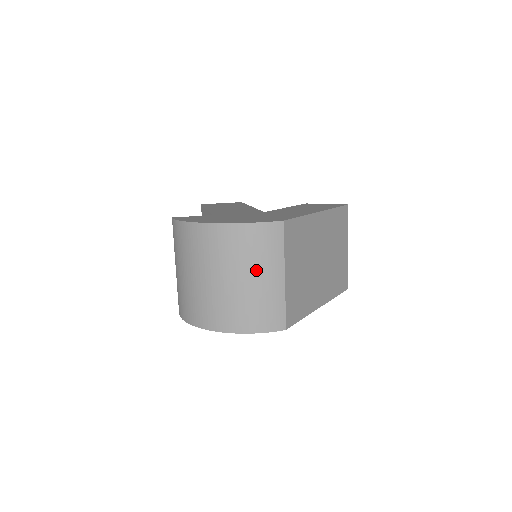
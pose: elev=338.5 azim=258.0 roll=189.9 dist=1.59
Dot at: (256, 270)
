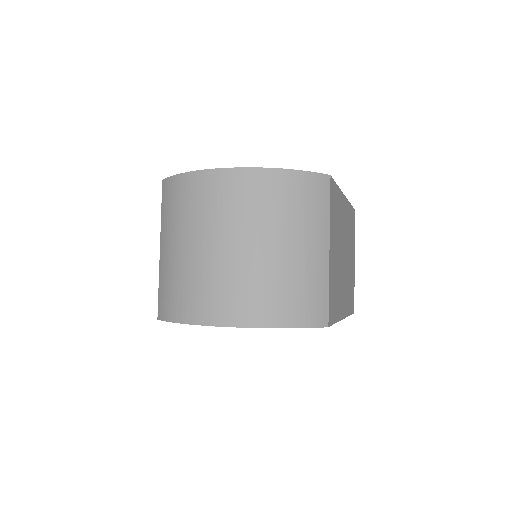
Dot at: (296, 235)
